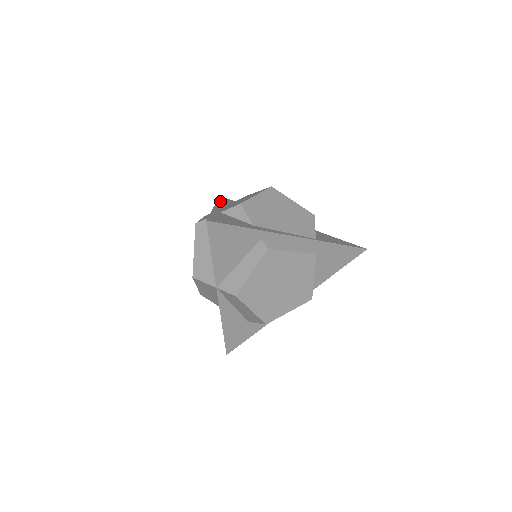
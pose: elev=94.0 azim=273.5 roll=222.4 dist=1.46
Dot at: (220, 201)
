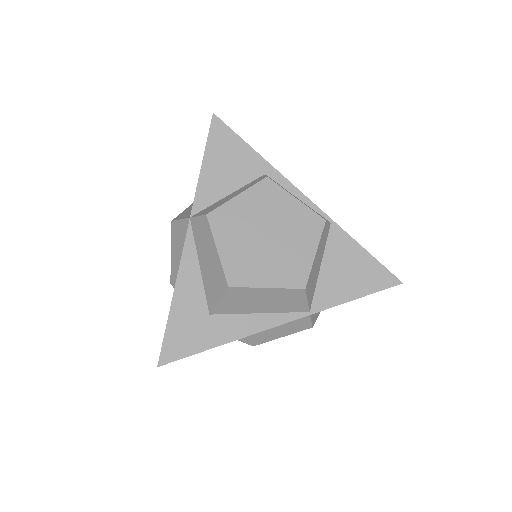
Dot at: occluded
